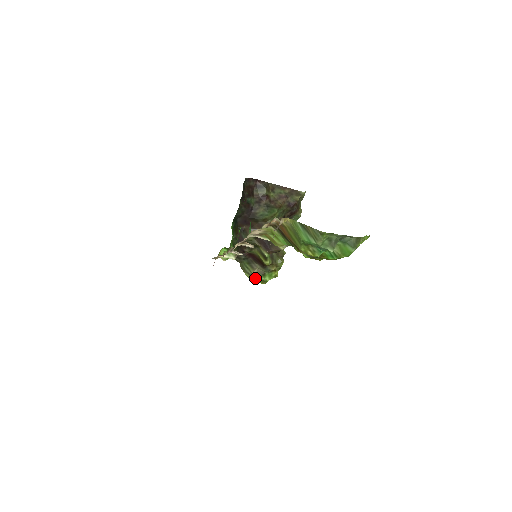
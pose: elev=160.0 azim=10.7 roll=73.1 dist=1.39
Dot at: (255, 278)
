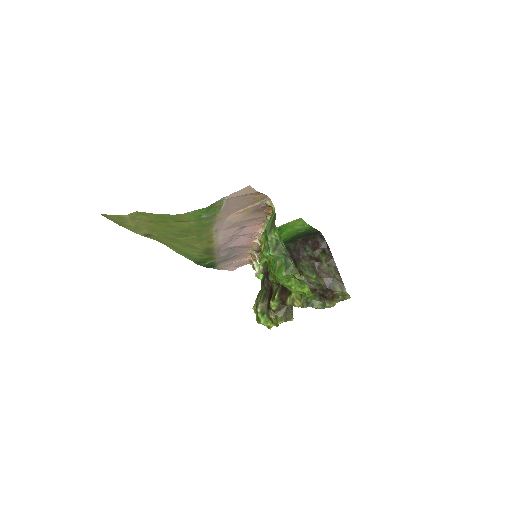
Dot at: (257, 310)
